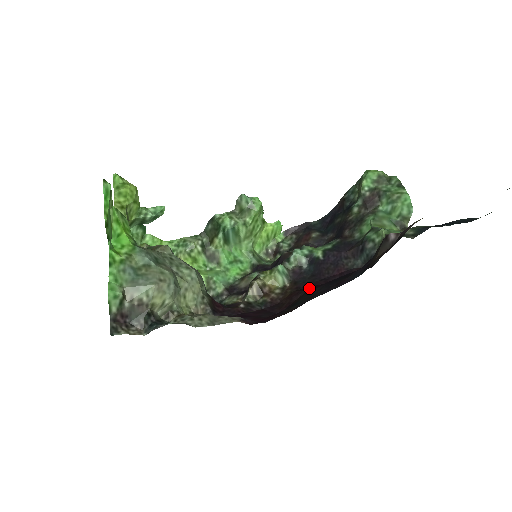
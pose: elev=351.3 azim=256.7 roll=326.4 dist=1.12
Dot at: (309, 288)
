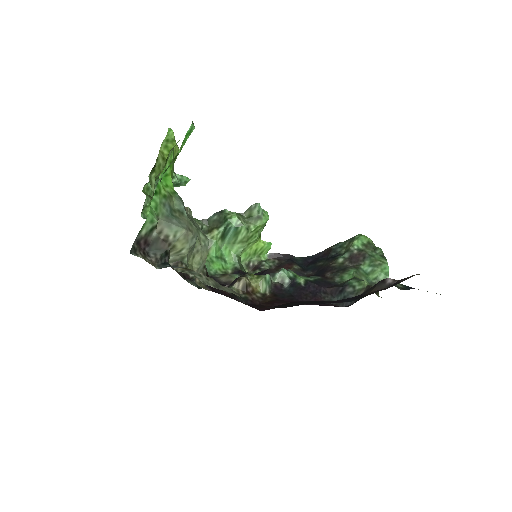
Dot at: occluded
